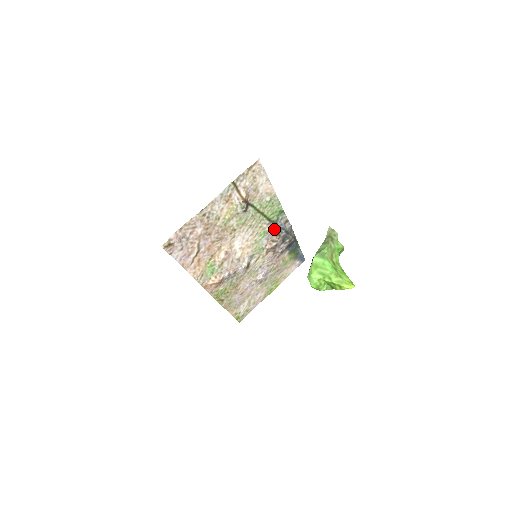
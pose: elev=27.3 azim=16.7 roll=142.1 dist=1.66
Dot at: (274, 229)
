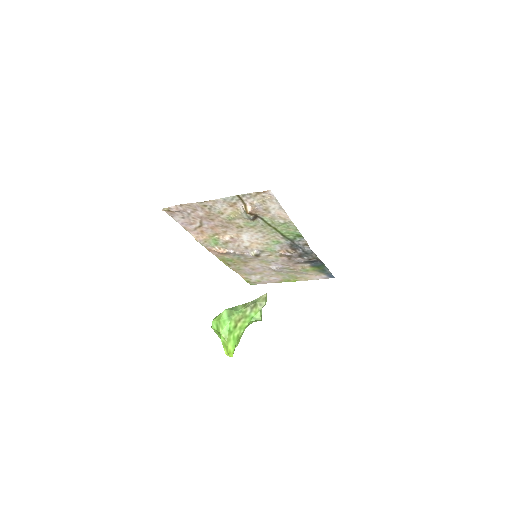
Dot at: (290, 244)
